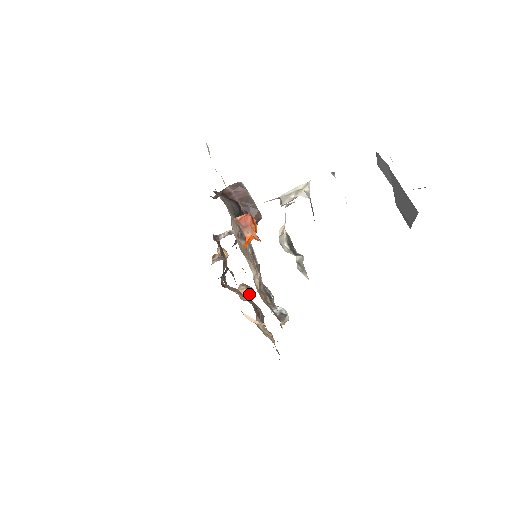
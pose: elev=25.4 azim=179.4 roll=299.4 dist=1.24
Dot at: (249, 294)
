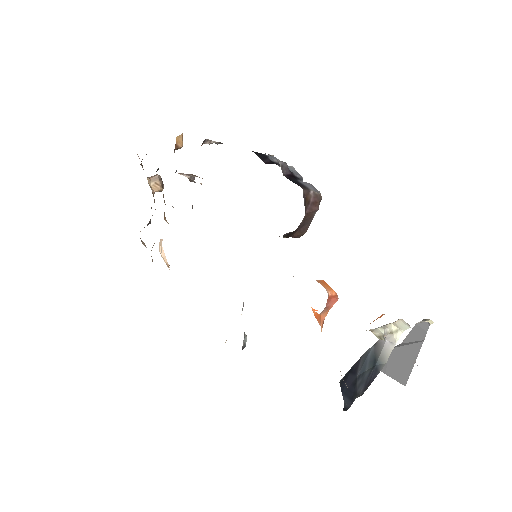
Dot at: occluded
